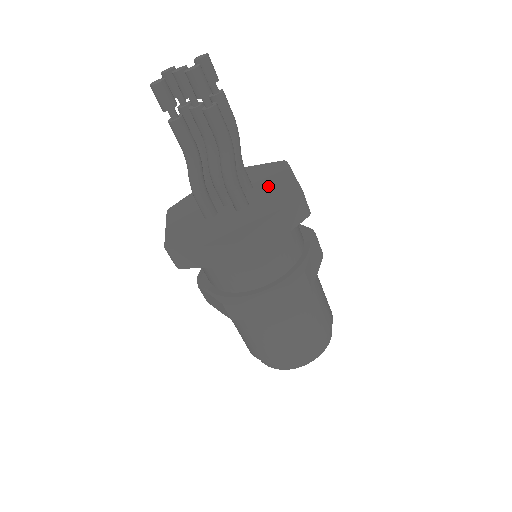
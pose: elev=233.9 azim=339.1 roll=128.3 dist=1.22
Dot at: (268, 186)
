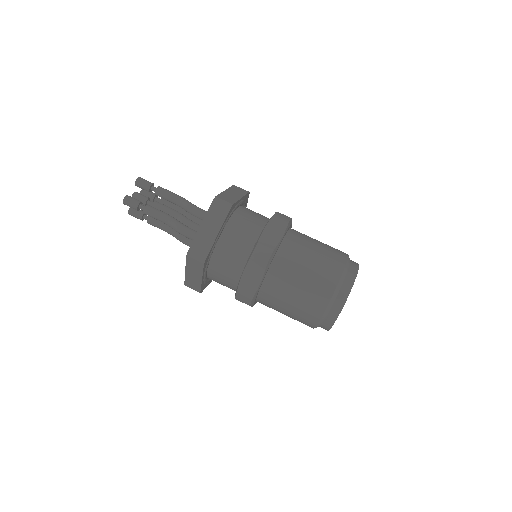
Dot at: occluded
